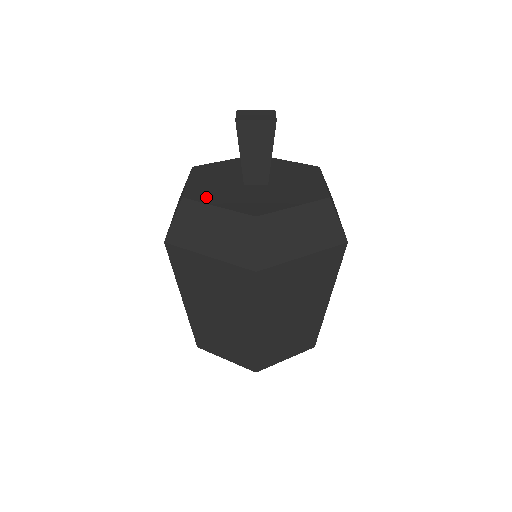
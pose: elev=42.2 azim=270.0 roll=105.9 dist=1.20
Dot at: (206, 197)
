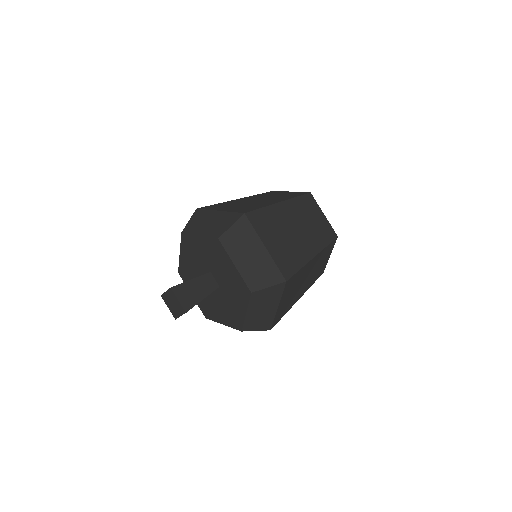
Dot at: (212, 315)
